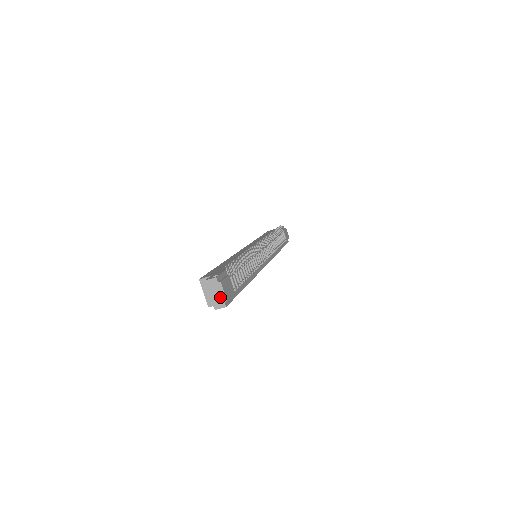
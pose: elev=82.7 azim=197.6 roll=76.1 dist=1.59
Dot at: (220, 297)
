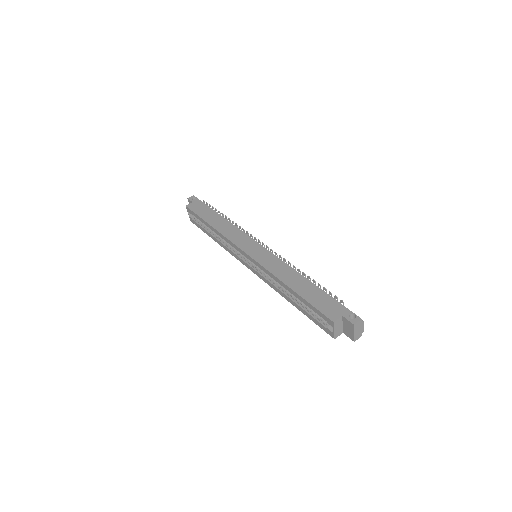
Dot at: (360, 331)
